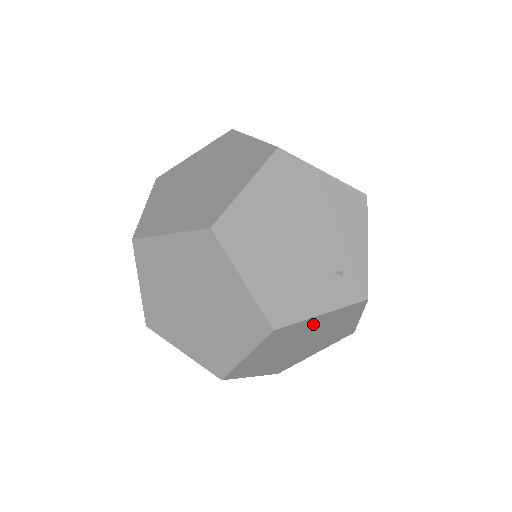
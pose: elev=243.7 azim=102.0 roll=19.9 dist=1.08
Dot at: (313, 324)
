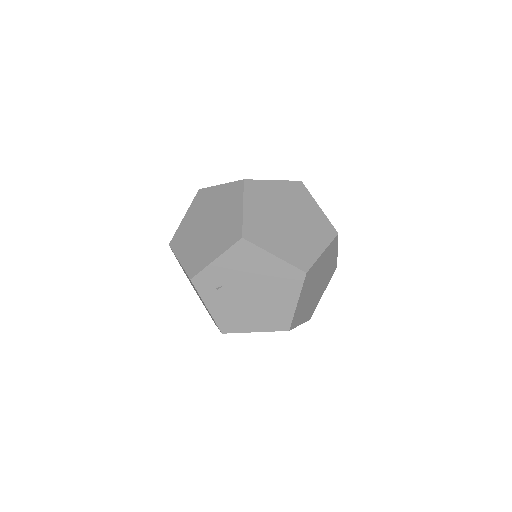
Dot at: (275, 191)
